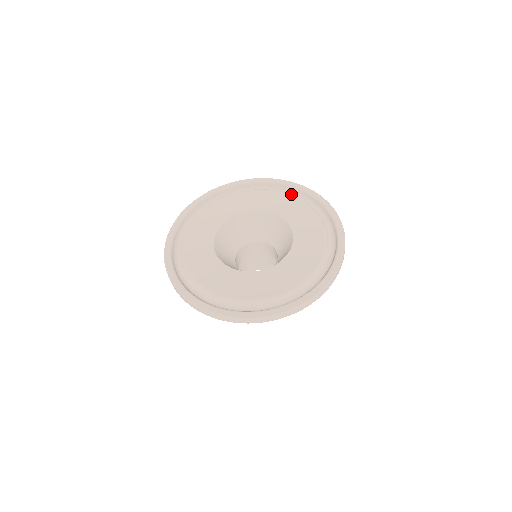
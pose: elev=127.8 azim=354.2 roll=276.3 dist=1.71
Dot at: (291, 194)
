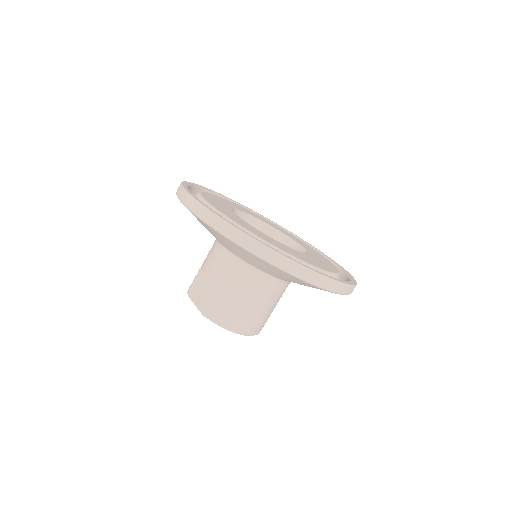
Dot at: occluded
